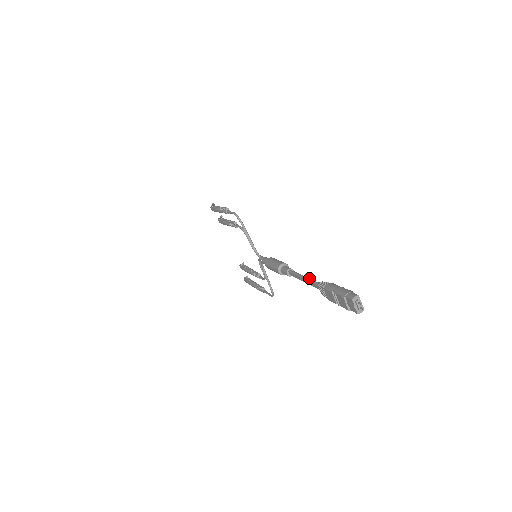
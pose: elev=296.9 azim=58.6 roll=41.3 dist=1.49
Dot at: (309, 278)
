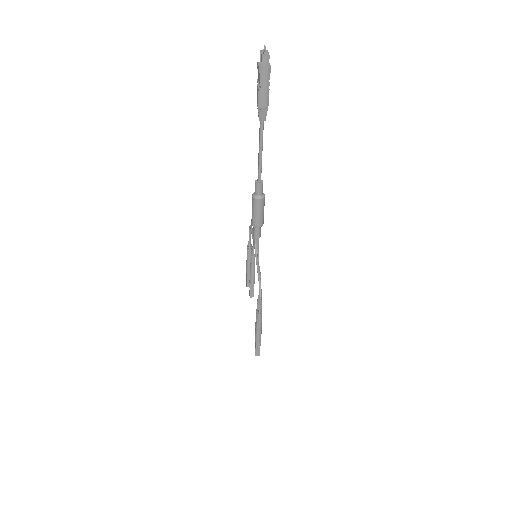
Dot at: occluded
